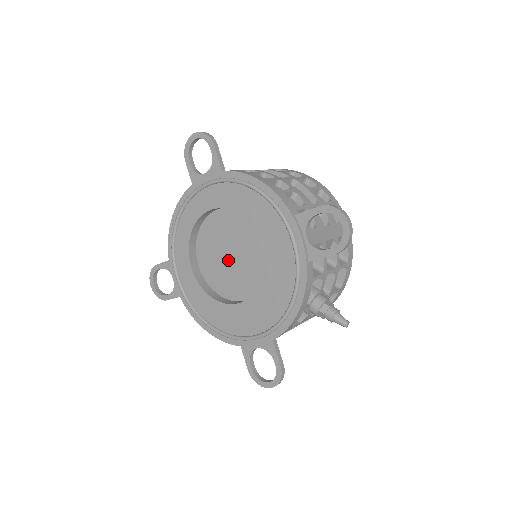
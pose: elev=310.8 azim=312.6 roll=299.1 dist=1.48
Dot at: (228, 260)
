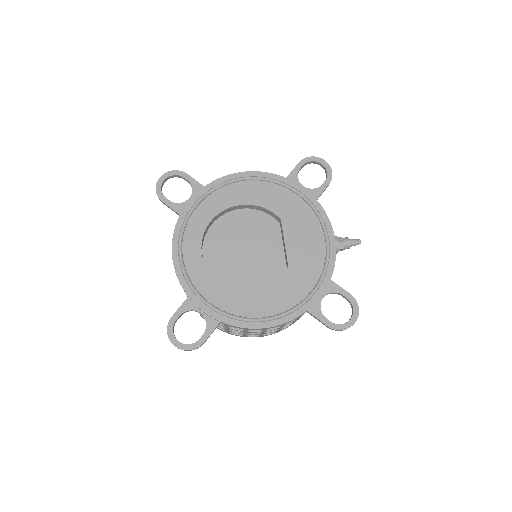
Dot at: (247, 256)
